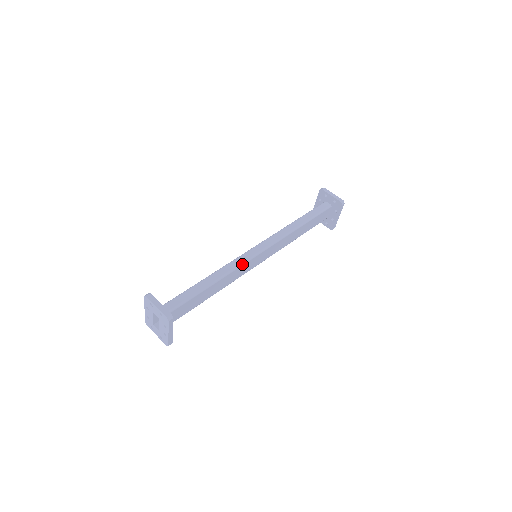
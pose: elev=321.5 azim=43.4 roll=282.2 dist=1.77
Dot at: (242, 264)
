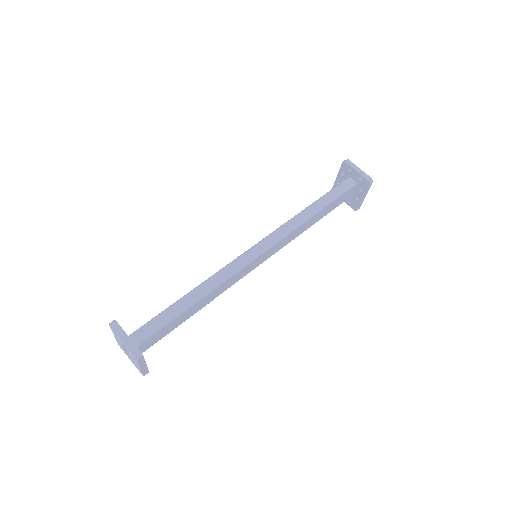
Dot at: (236, 271)
